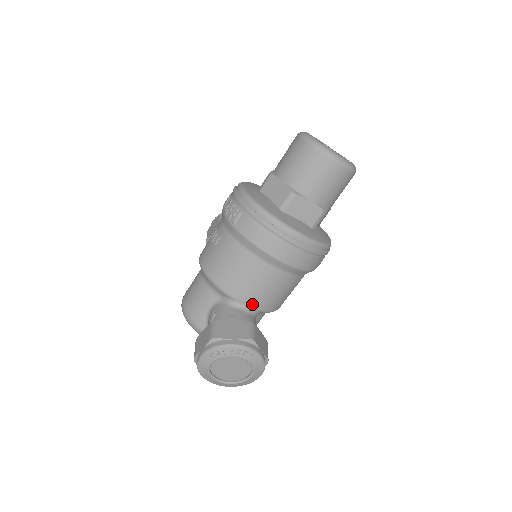
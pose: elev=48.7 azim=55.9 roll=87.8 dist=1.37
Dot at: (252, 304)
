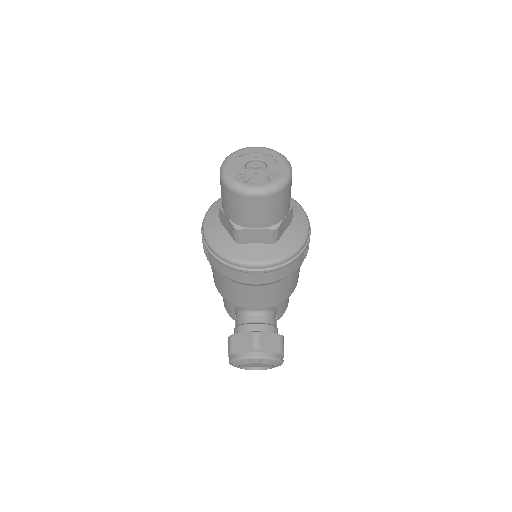
Dot at: (258, 308)
